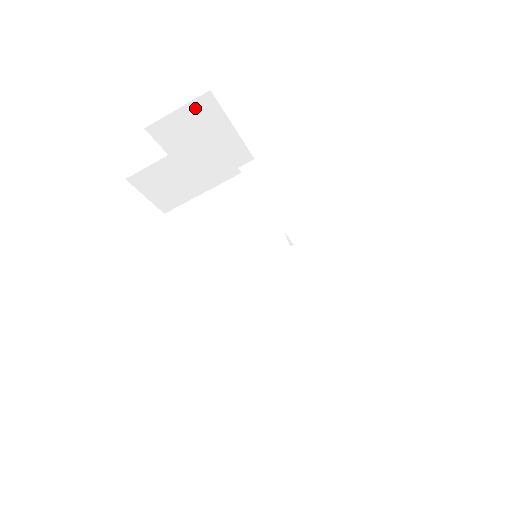
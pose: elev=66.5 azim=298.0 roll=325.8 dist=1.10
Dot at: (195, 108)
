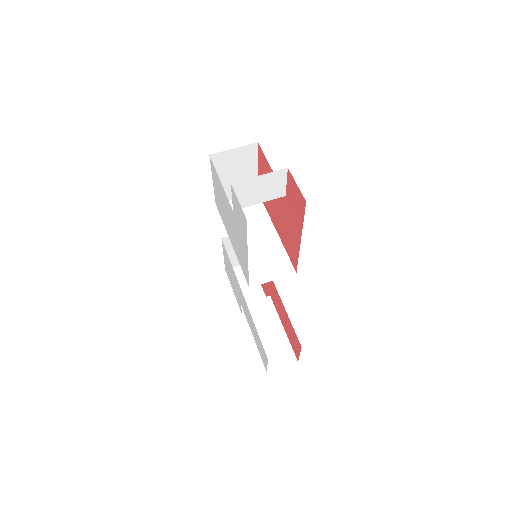
Dot at: (244, 150)
